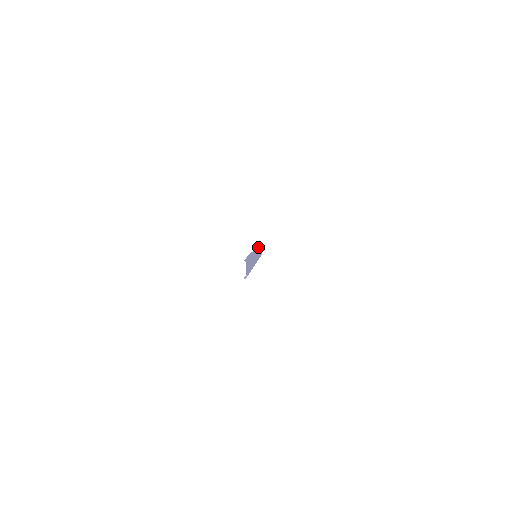
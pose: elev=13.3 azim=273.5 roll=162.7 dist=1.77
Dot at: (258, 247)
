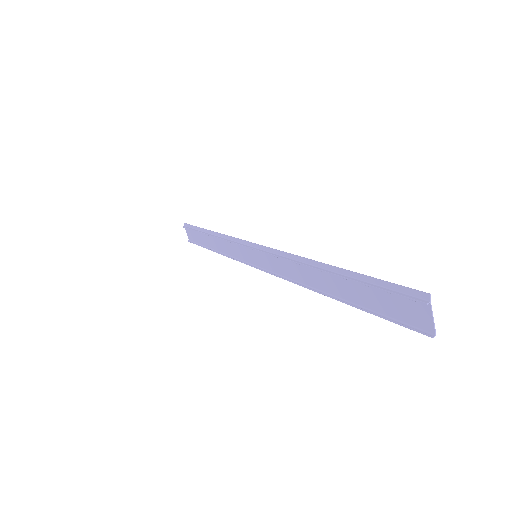
Dot at: (225, 236)
